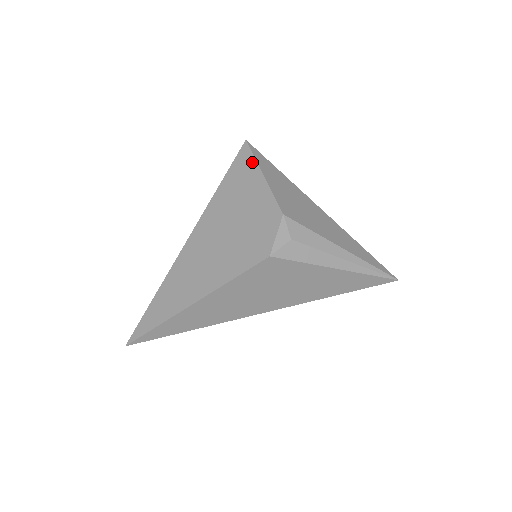
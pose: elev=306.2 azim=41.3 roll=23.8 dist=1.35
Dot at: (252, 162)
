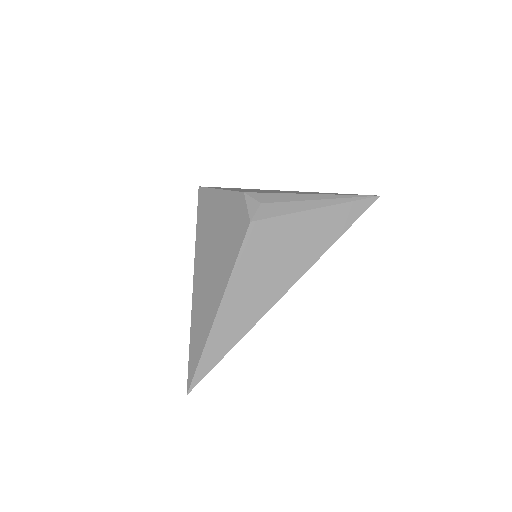
Dot at: (209, 191)
